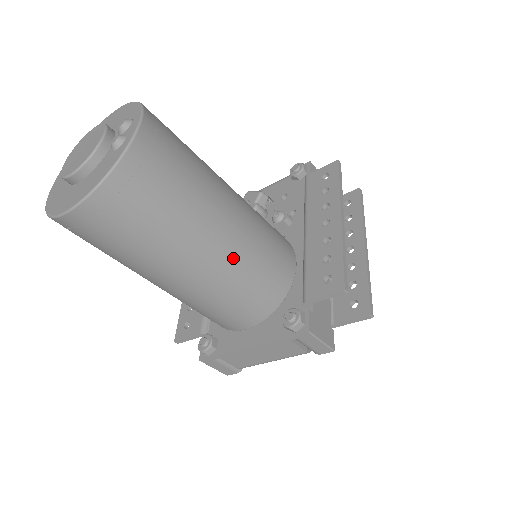
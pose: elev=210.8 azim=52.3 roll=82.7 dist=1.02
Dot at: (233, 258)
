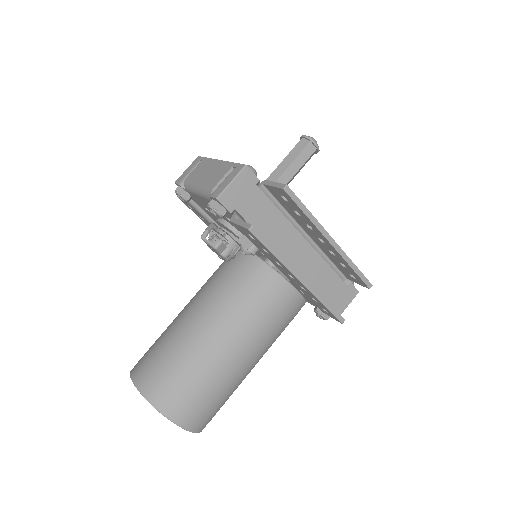
Dot at: (266, 350)
